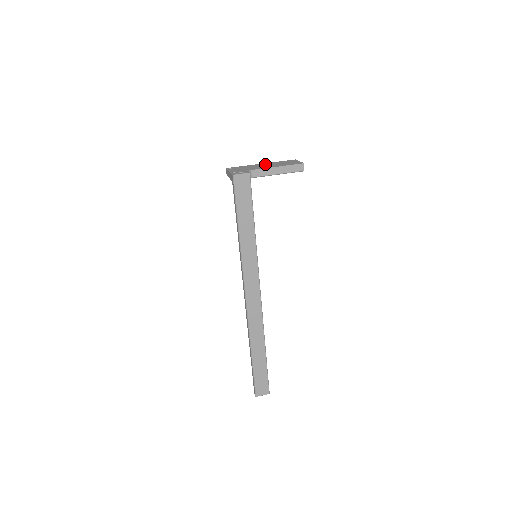
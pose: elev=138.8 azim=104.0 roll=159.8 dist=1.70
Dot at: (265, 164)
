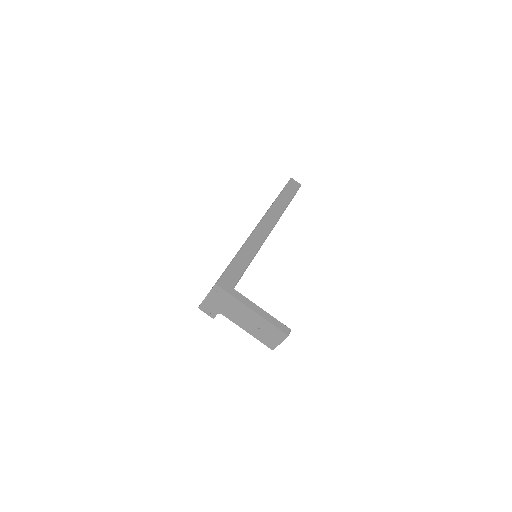
Dot at: (250, 316)
